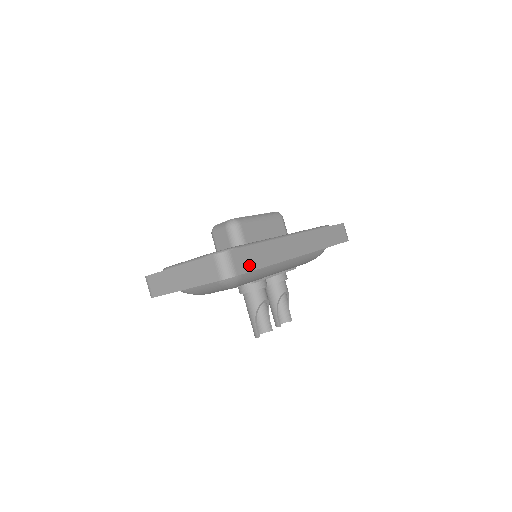
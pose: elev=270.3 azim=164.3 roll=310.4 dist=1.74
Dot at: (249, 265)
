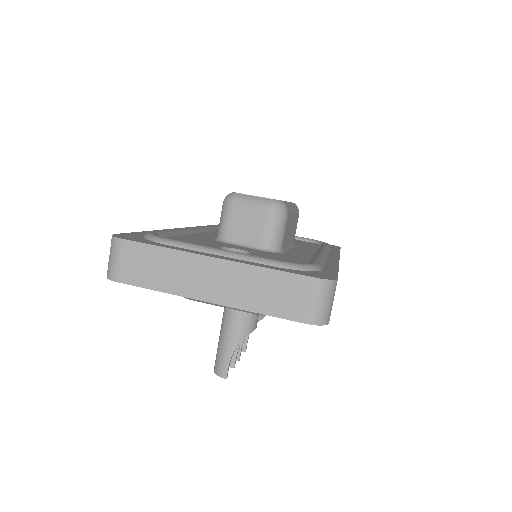
Dot at: occluded
